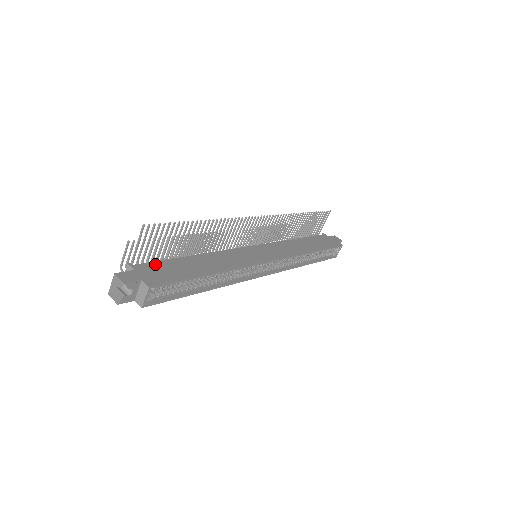
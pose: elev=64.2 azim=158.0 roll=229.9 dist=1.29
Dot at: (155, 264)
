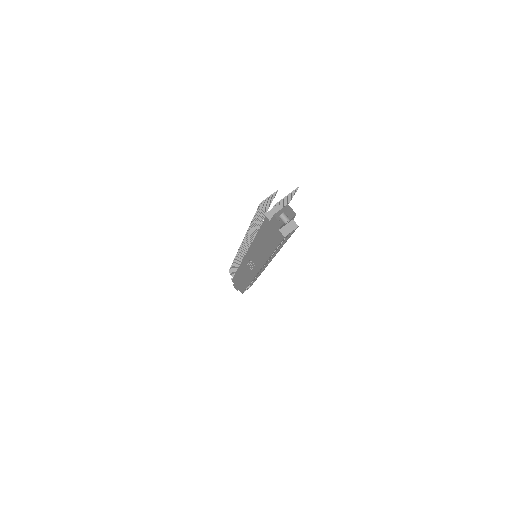
Dot at: occluded
